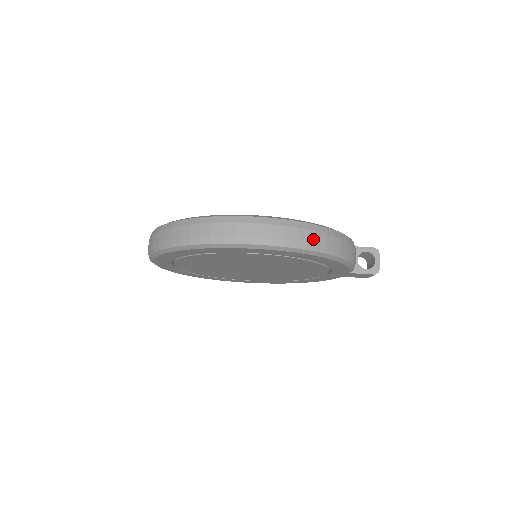
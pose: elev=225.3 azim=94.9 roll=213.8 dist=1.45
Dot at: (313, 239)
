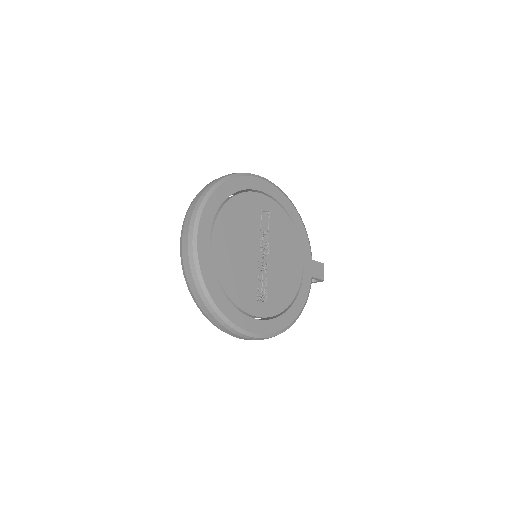
Dot at: occluded
